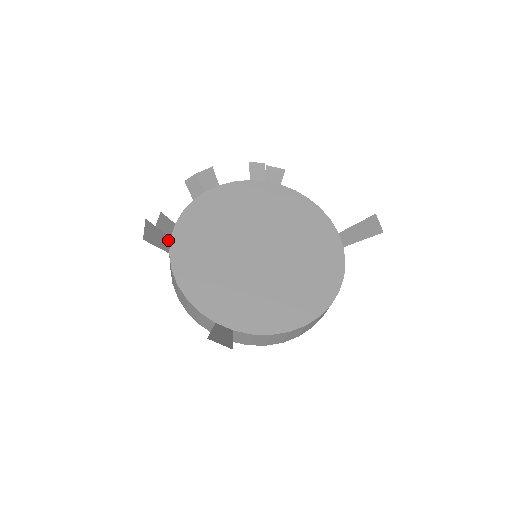
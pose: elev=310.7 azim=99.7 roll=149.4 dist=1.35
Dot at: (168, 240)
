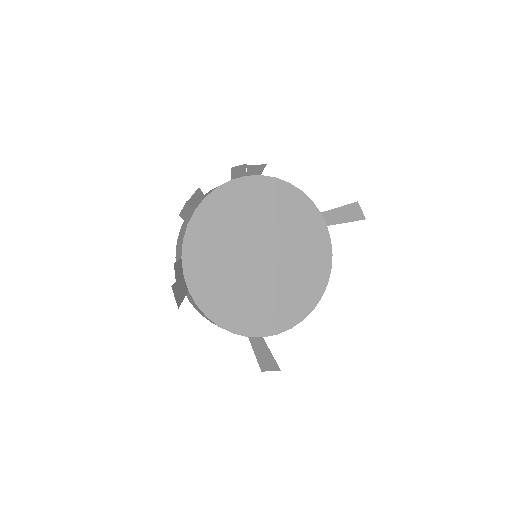
Dot at: (183, 279)
